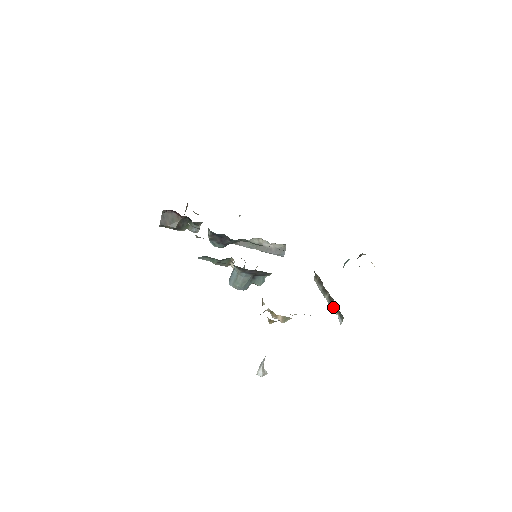
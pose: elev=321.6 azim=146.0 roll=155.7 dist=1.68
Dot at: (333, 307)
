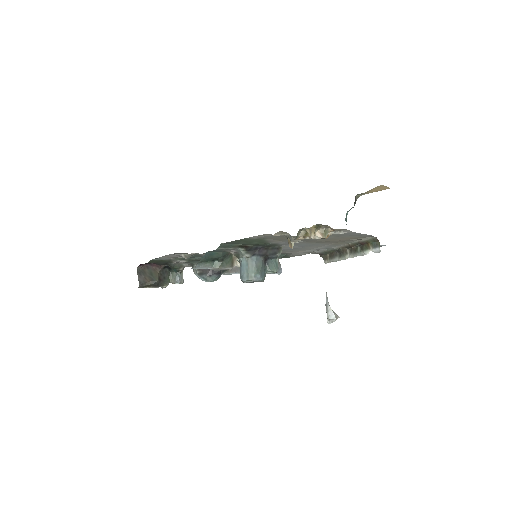
Dot at: (361, 251)
